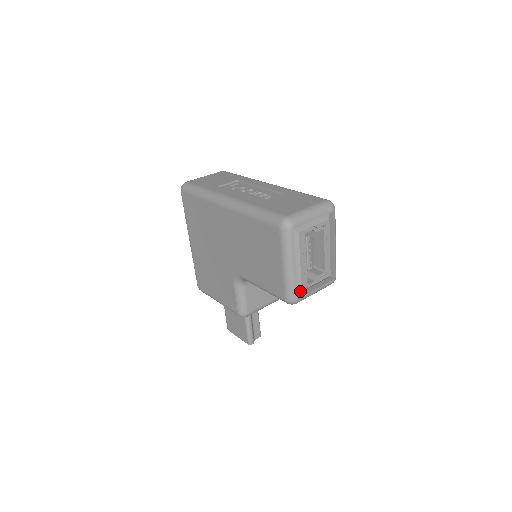
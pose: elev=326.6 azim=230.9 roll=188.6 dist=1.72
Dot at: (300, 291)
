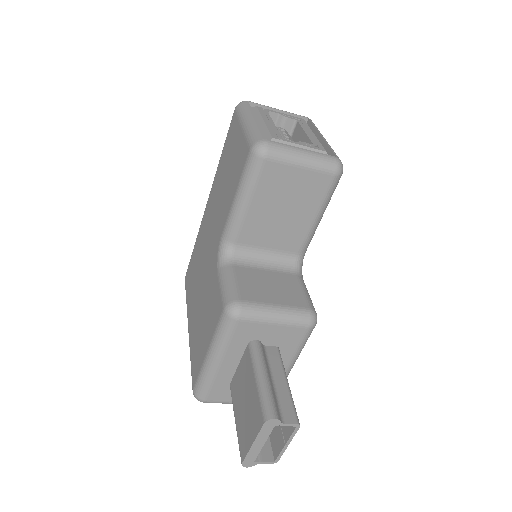
Dot at: (270, 139)
